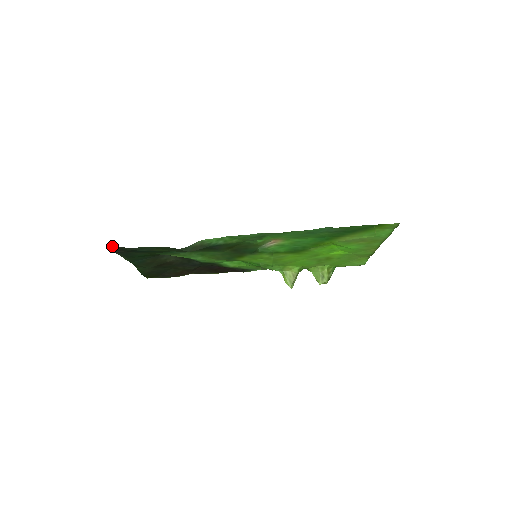
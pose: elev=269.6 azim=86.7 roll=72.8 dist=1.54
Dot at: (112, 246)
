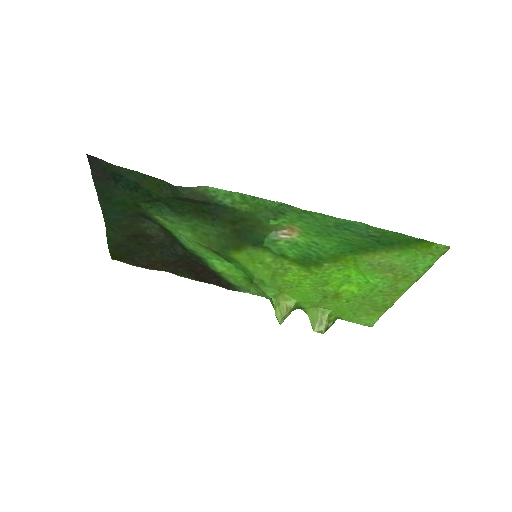
Dot at: (94, 157)
